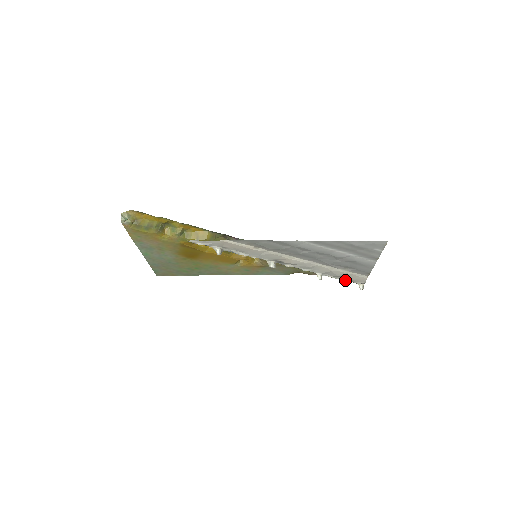
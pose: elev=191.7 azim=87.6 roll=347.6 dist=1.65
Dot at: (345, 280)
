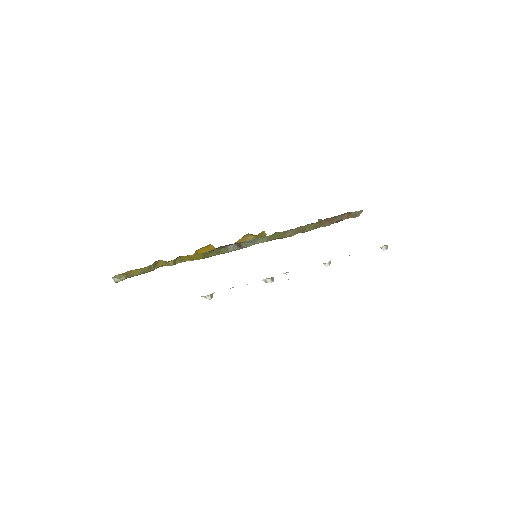
Dot at: occluded
